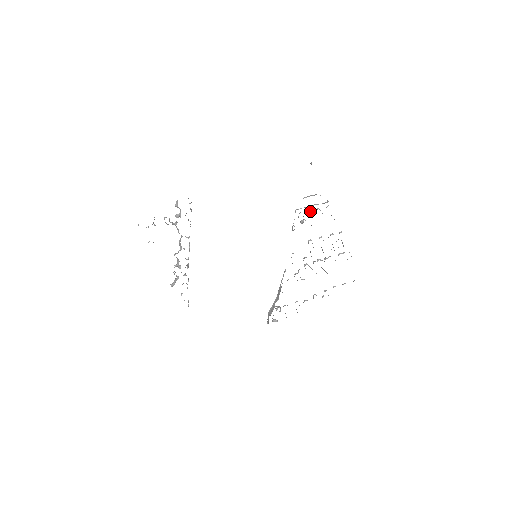
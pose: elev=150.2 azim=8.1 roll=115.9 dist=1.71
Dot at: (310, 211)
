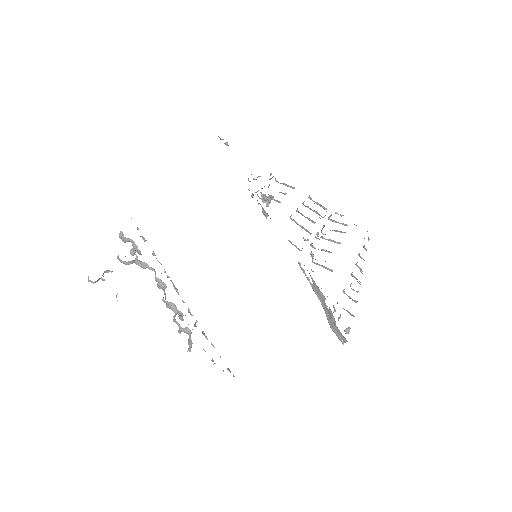
Dot at: (265, 195)
